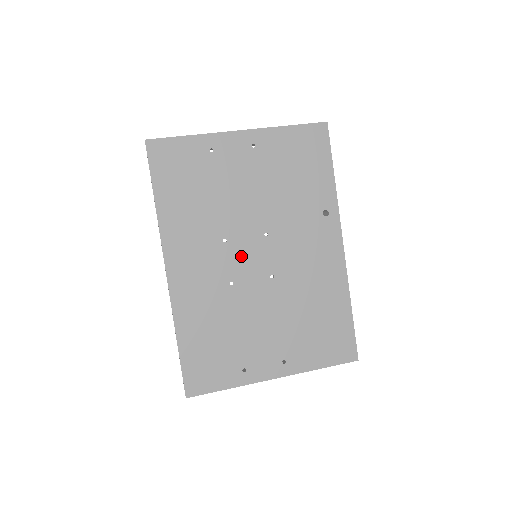
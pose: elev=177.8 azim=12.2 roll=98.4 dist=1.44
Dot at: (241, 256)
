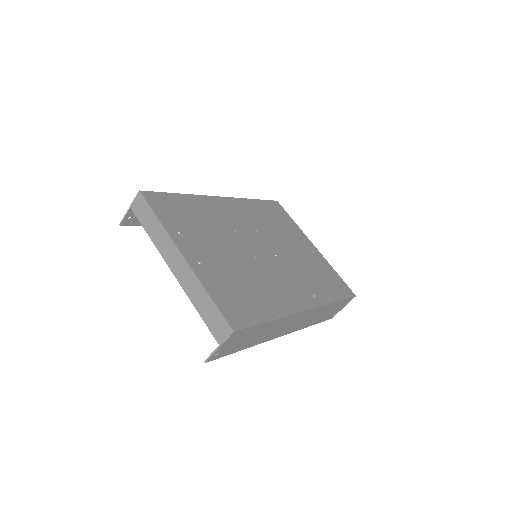
Dot at: (255, 239)
